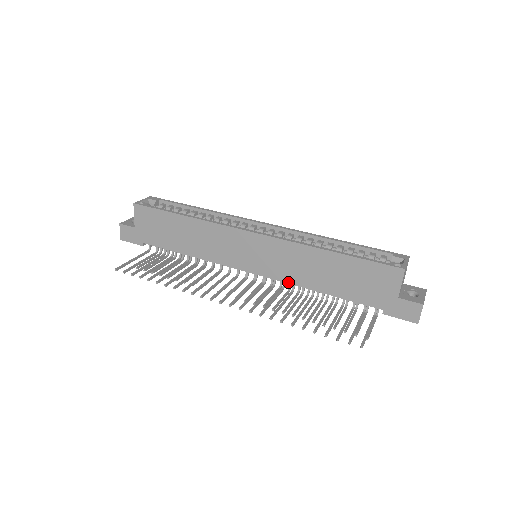
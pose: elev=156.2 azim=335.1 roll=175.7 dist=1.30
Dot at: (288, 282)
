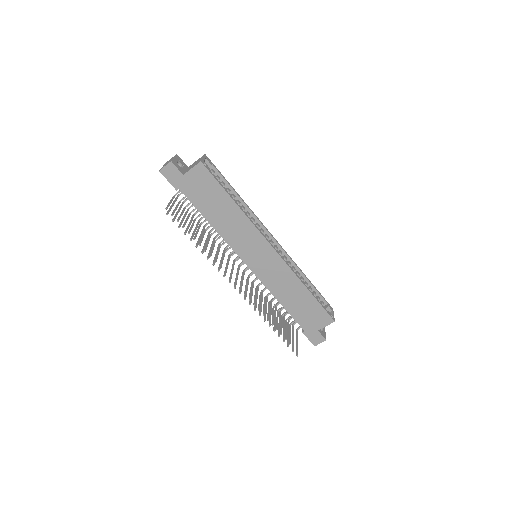
Dot at: (266, 286)
